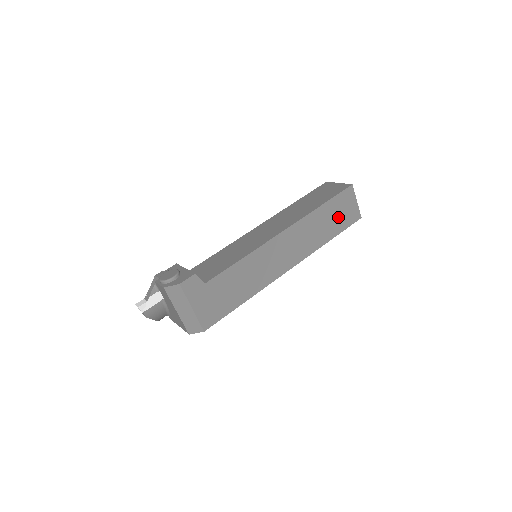
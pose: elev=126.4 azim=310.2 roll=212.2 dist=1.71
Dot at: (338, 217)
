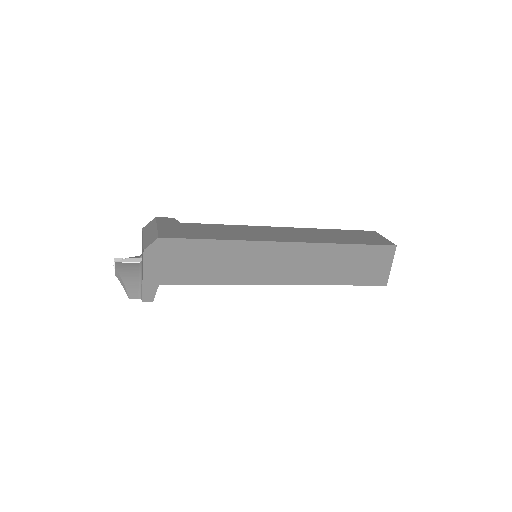
Dot at: (358, 238)
